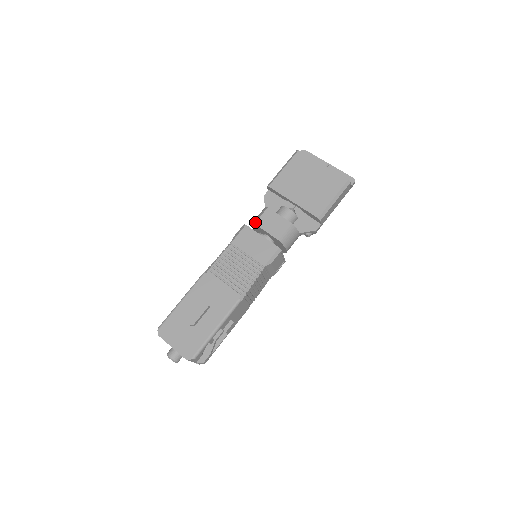
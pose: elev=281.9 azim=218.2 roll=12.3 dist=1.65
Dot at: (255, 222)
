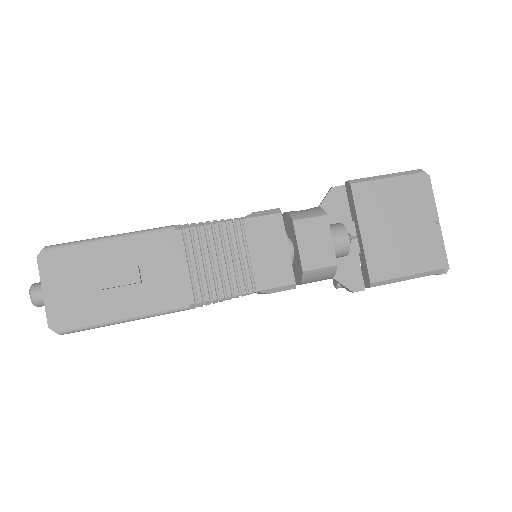
Dot at: (296, 219)
